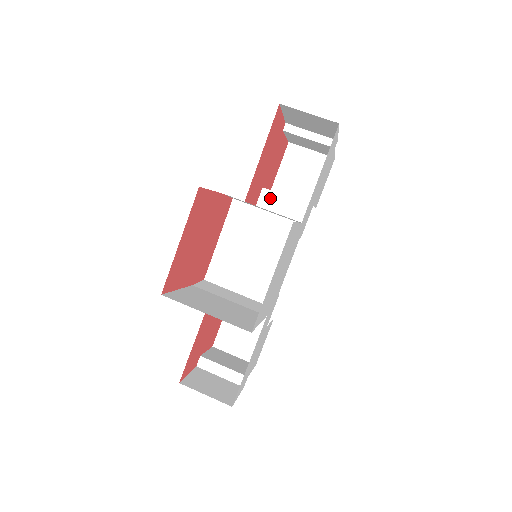
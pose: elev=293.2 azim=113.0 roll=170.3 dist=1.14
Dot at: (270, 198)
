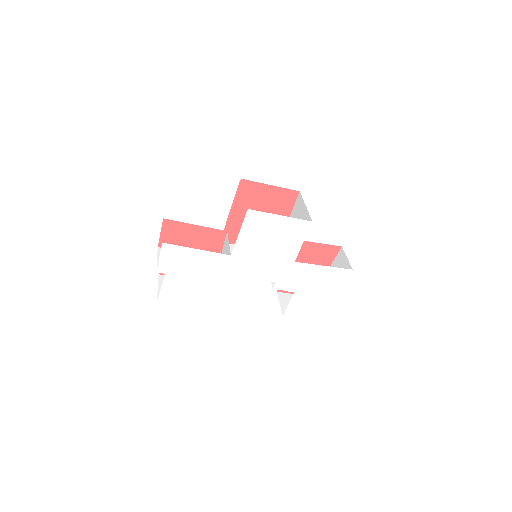
Dot at: occluded
